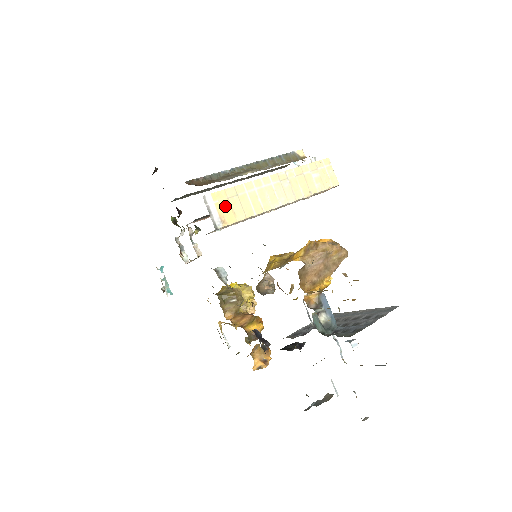
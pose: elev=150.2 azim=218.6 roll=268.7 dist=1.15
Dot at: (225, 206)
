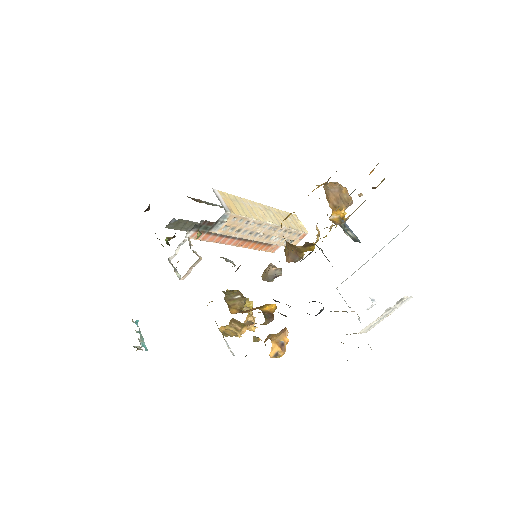
Dot at: (230, 202)
